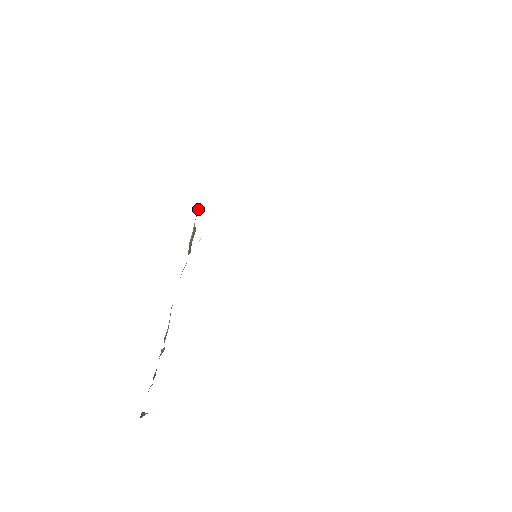
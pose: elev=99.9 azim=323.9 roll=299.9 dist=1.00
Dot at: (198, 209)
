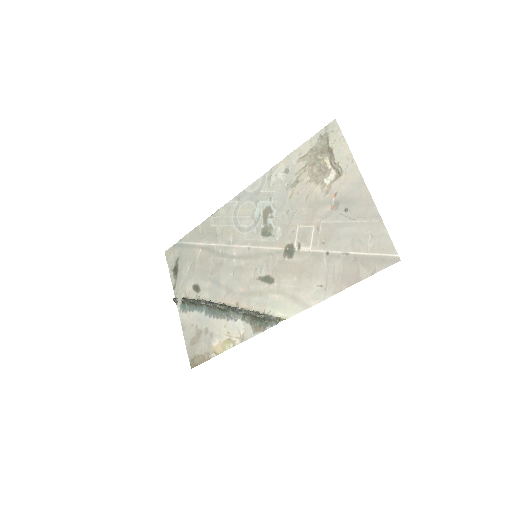
Dot at: (268, 319)
